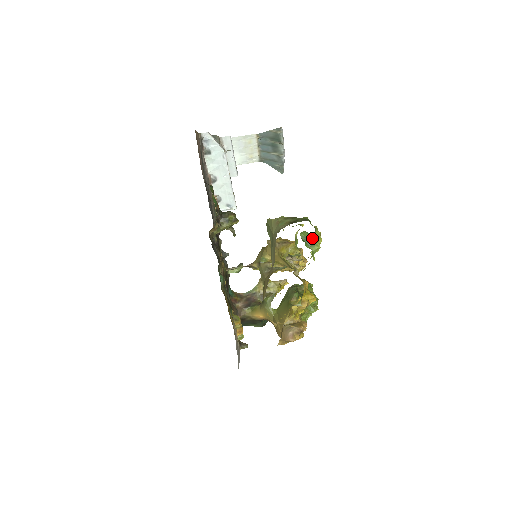
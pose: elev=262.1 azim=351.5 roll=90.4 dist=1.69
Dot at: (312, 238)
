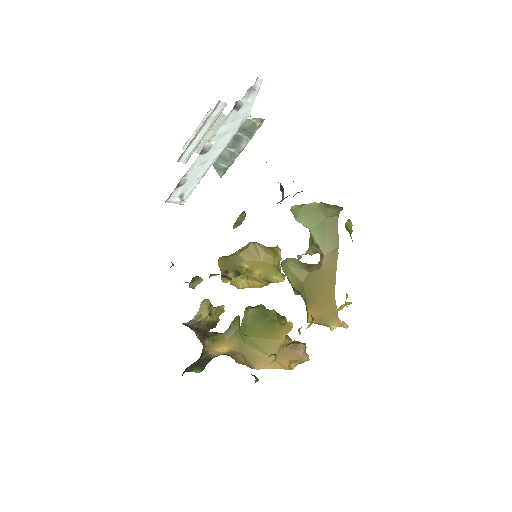
Dot at: (351, 229)
